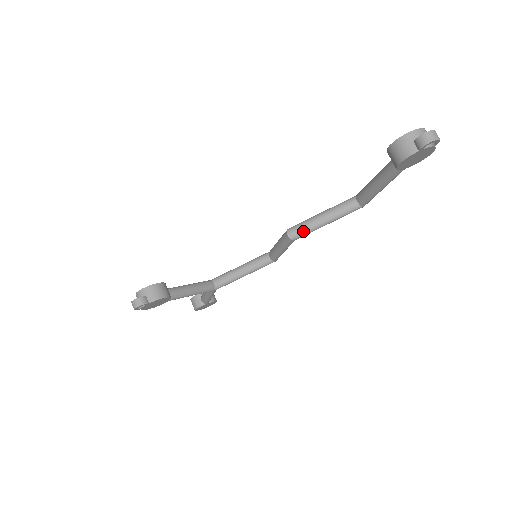
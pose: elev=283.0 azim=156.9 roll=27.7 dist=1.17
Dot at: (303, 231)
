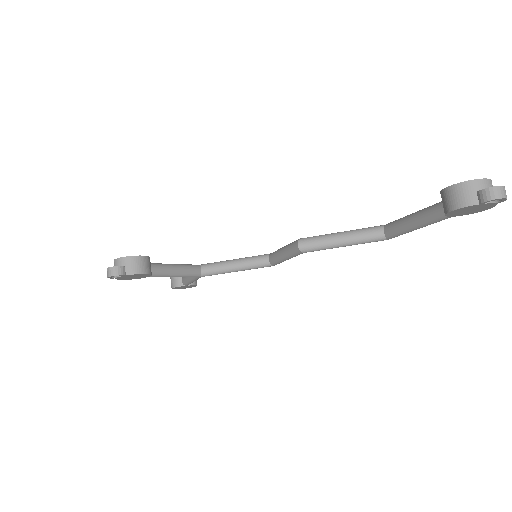
Dot at: (316, 246)
